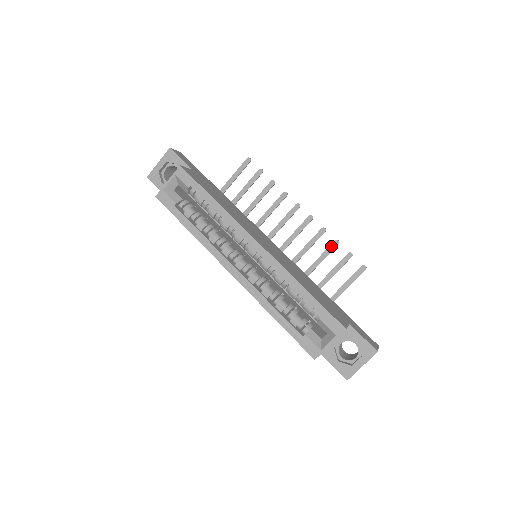
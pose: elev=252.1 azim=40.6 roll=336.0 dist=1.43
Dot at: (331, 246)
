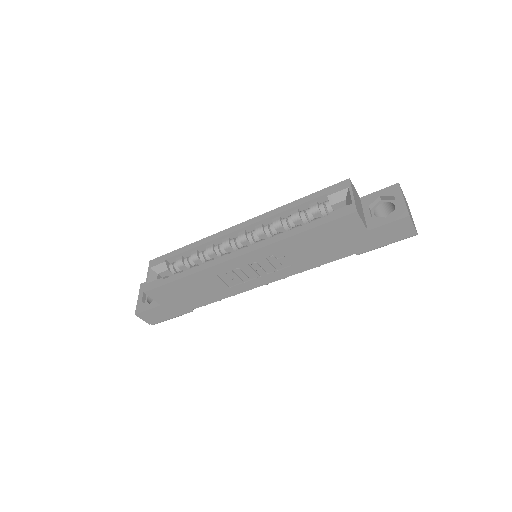
Dot at: occluded
